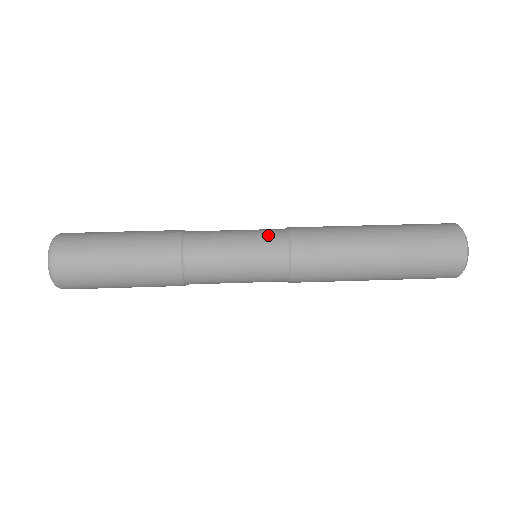
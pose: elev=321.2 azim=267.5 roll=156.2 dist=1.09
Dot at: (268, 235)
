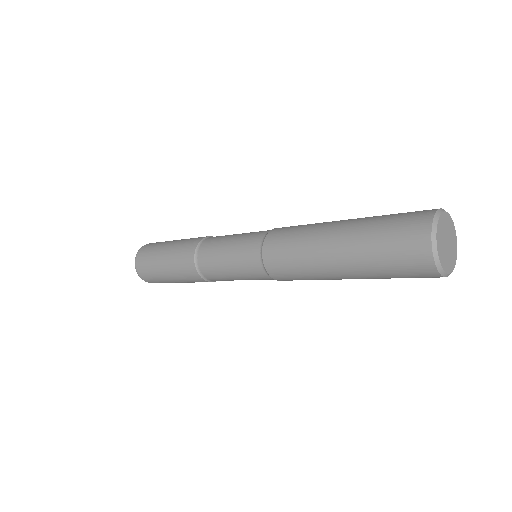
Dot at: occluded
